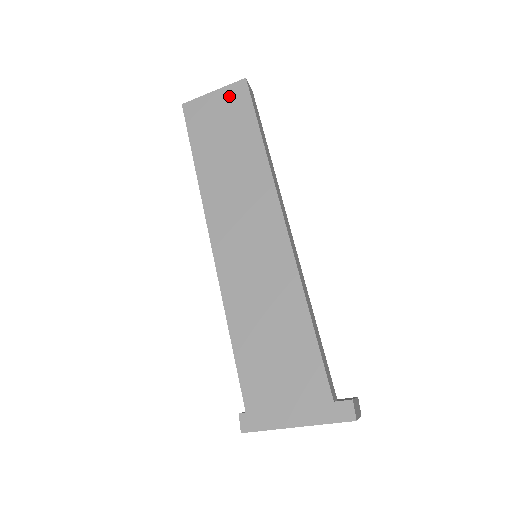
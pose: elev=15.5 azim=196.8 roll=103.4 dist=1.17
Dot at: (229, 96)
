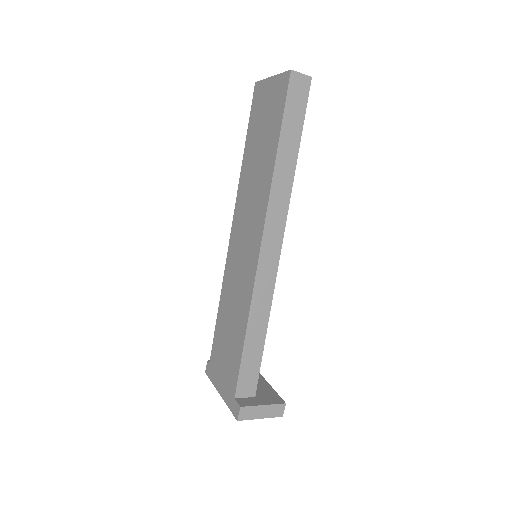
Dot at: (277, 88)
